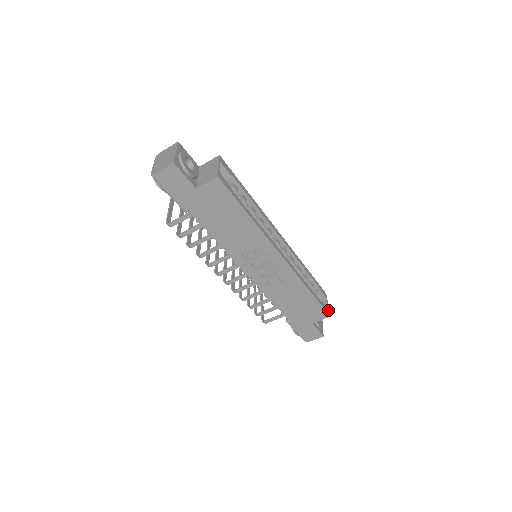
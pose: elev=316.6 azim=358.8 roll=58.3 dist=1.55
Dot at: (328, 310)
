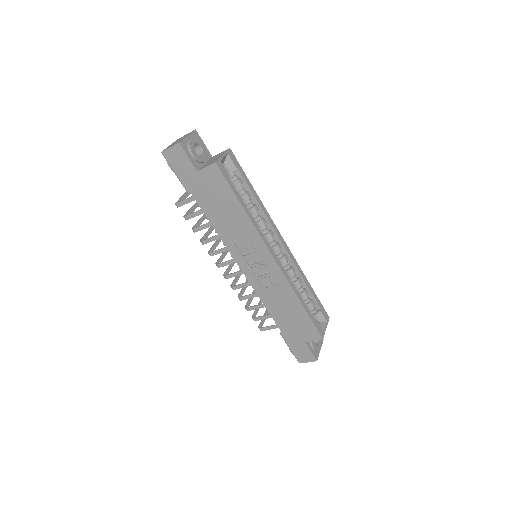
Dot at: (323, 332)
